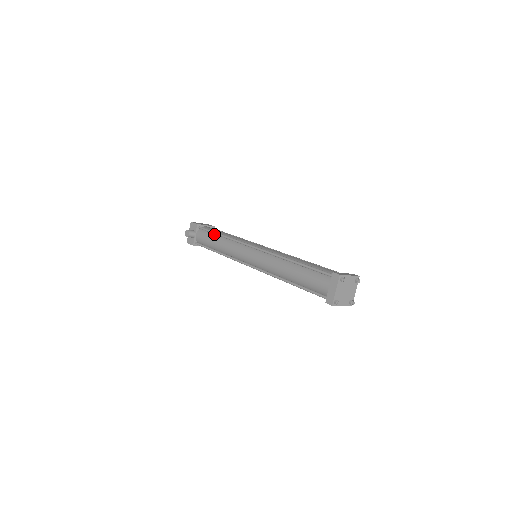
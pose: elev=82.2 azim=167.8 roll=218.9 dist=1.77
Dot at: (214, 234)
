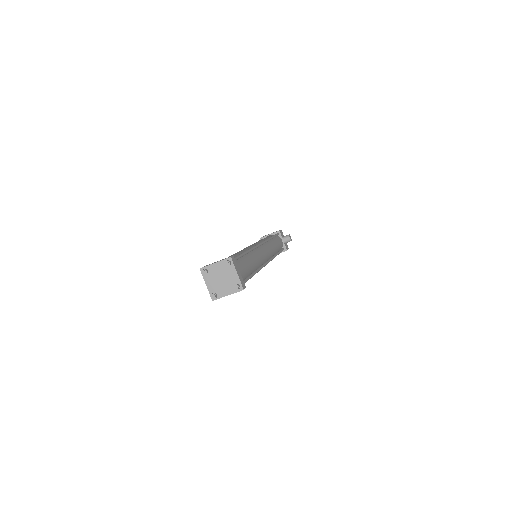
Dot at: occluded
